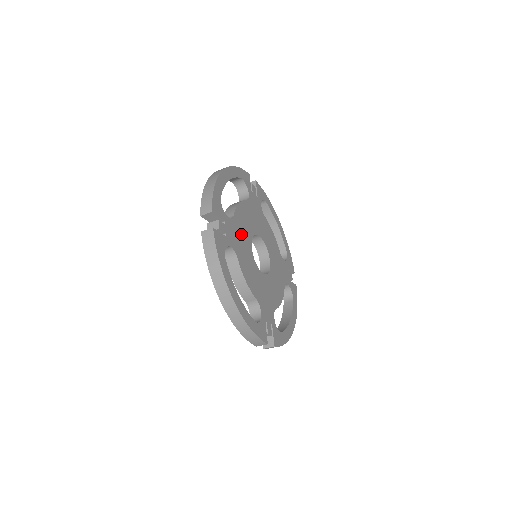
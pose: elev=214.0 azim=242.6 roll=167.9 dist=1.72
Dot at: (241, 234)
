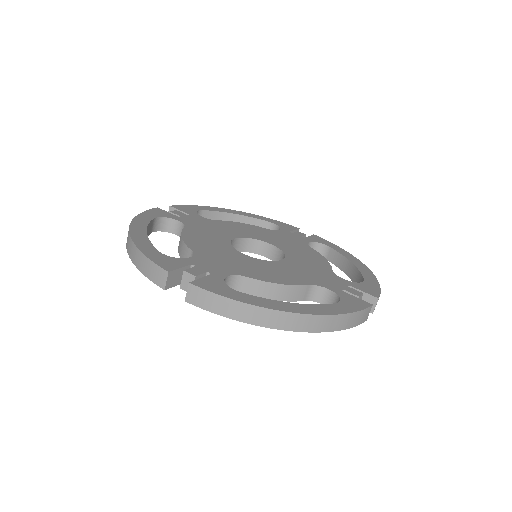
Dot at: (219, 256)
